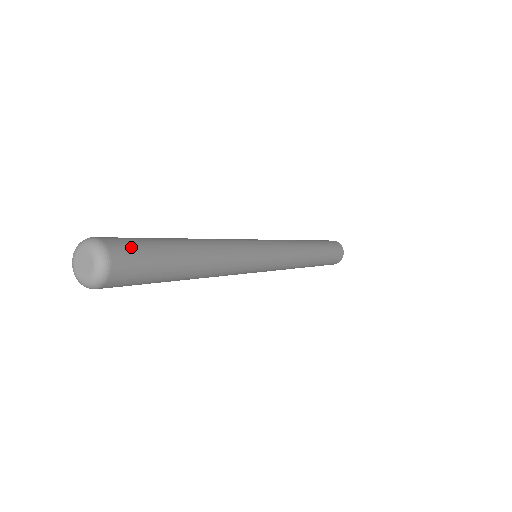
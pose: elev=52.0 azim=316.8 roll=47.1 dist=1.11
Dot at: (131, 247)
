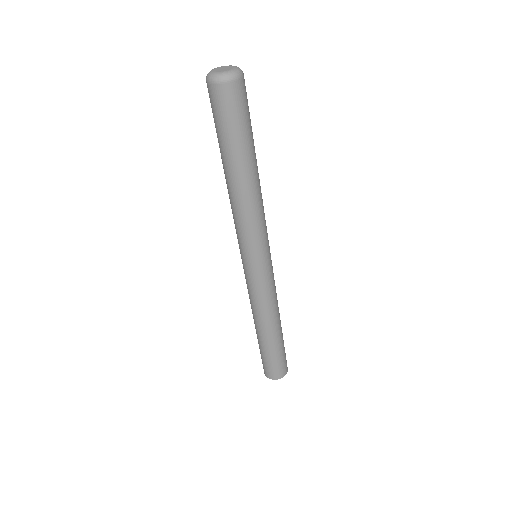
Dot at: occluded
